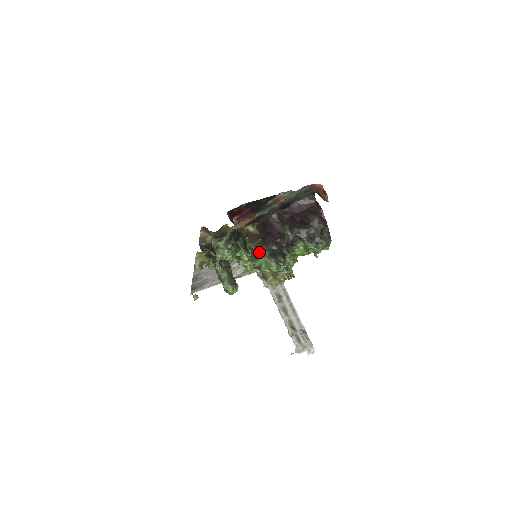
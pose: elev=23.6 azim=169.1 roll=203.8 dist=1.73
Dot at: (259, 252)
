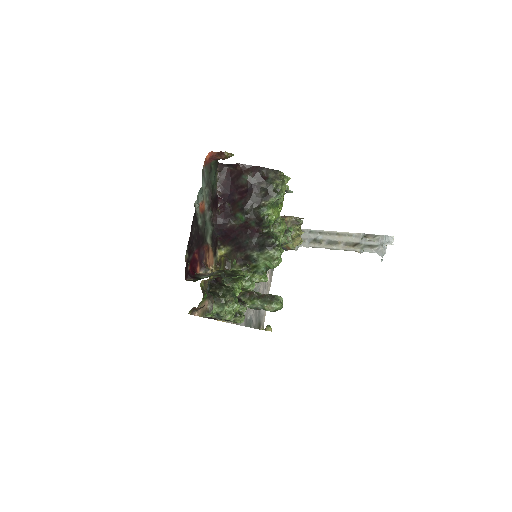
Dot at: (251, 260)
